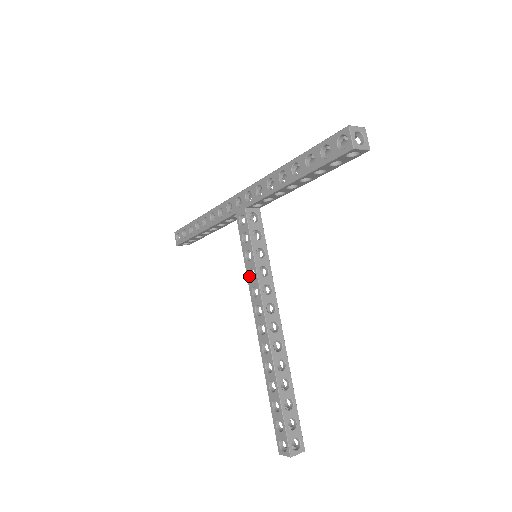
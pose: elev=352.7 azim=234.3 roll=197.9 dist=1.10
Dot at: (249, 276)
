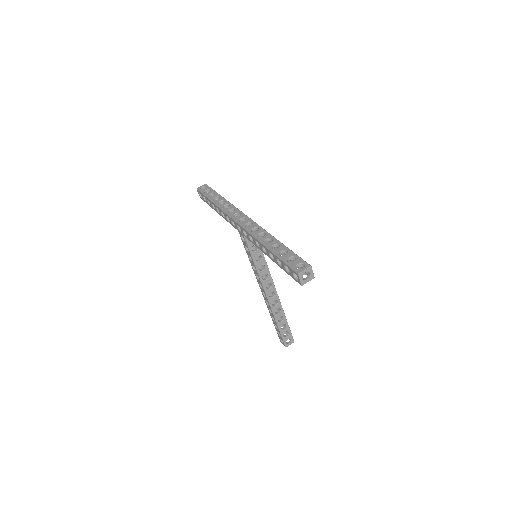
Dot at: (253, 267)
